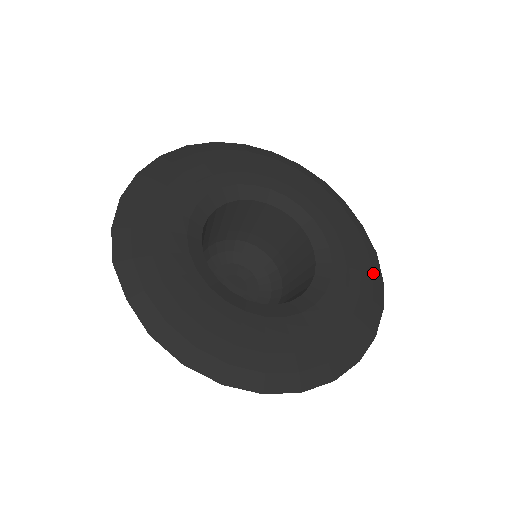
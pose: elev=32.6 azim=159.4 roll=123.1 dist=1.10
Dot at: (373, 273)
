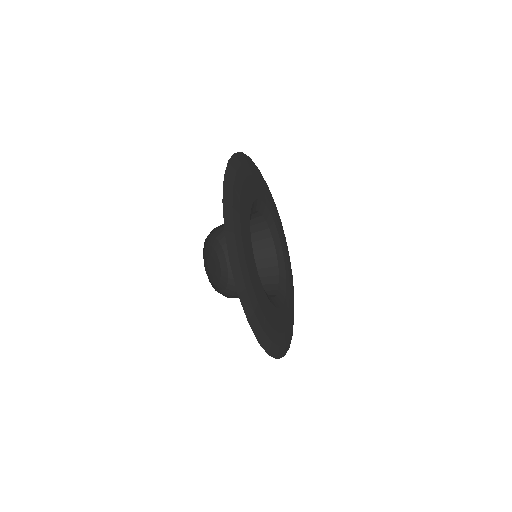
Dot at: (289, 256)
